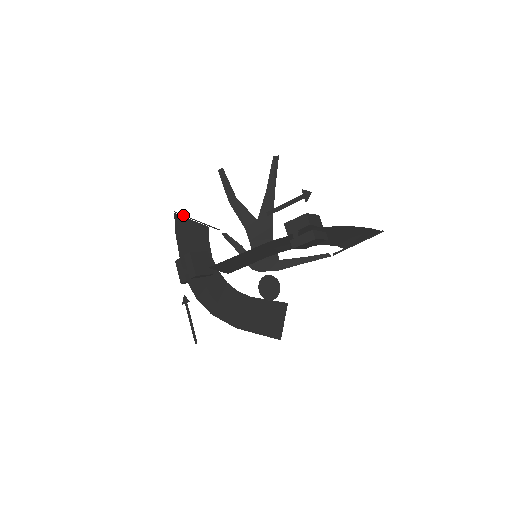
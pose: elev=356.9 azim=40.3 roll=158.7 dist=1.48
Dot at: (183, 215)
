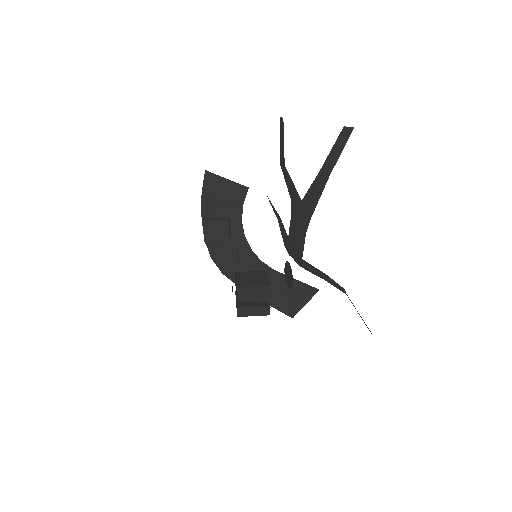
Dot at: occluded
